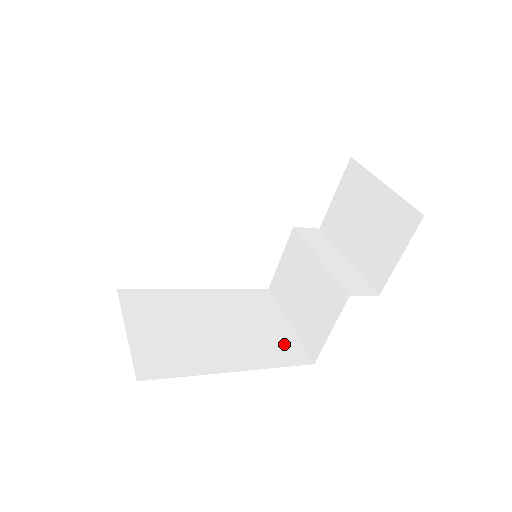
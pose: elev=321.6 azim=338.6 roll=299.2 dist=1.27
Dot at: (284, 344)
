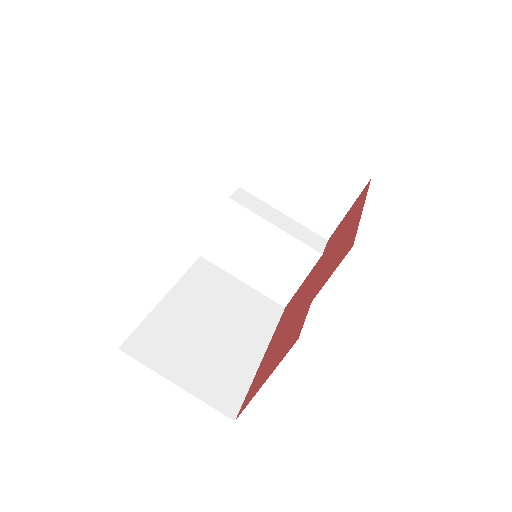
Dot at: (259, 305)
